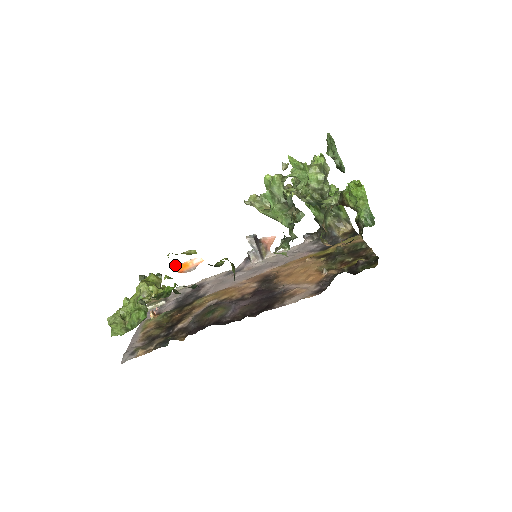
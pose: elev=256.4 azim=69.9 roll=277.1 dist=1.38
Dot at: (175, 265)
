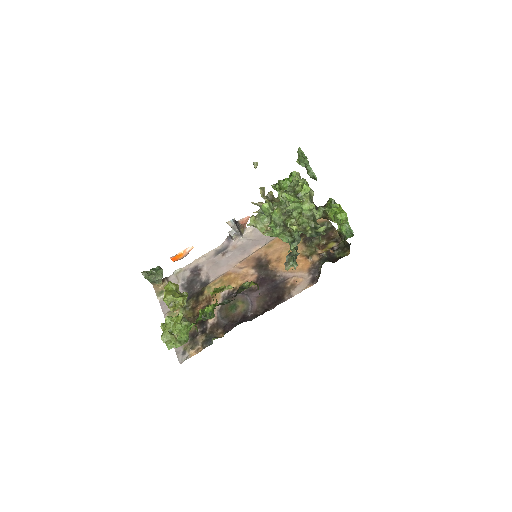
Dot at: (171, 257)
